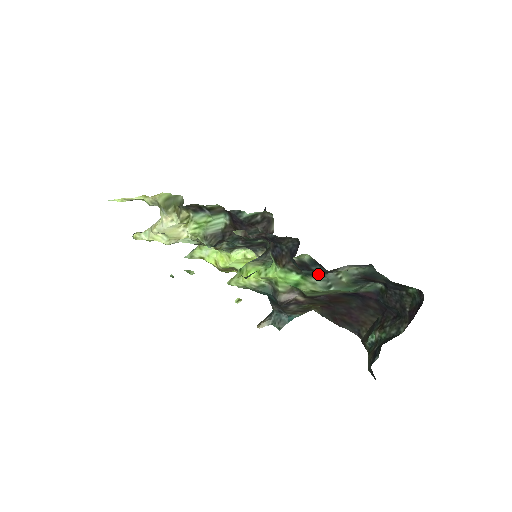
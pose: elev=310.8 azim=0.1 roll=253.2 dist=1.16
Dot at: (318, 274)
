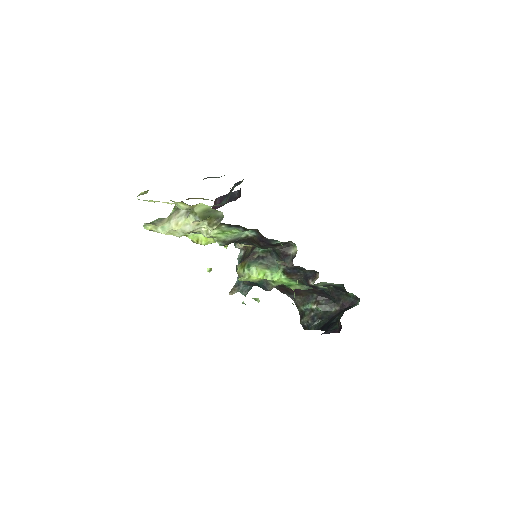
Dot at: occluded
